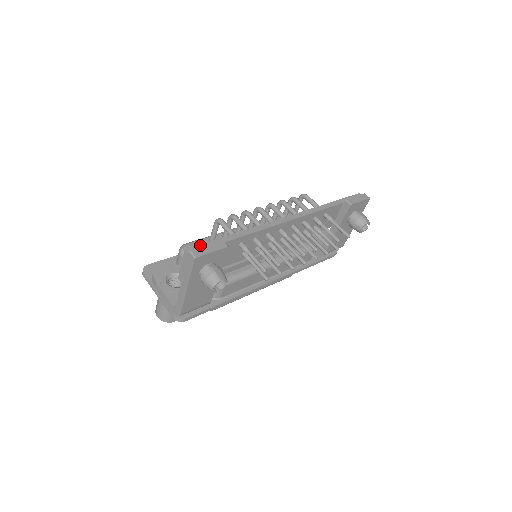
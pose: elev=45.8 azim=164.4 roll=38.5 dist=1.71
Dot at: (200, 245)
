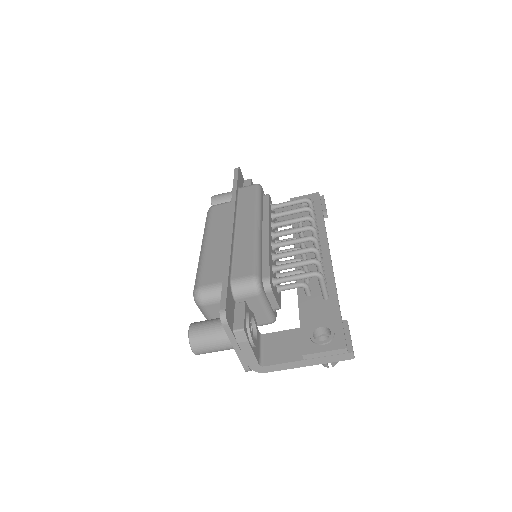
Dot at: occluded
